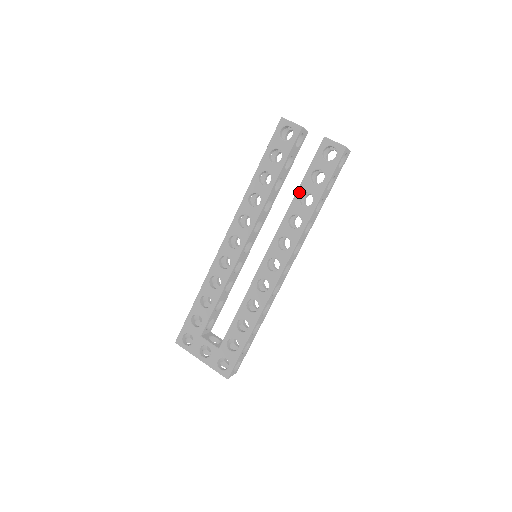
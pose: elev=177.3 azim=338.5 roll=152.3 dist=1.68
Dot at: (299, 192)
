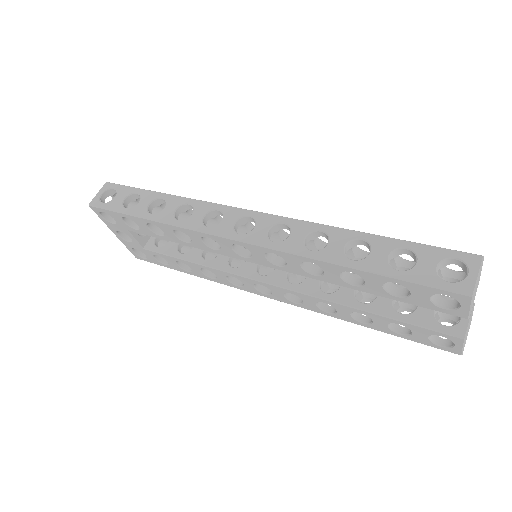
Dot at: (365, 313)
